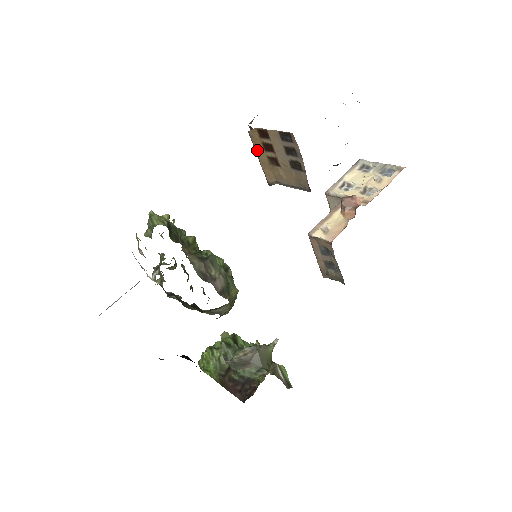
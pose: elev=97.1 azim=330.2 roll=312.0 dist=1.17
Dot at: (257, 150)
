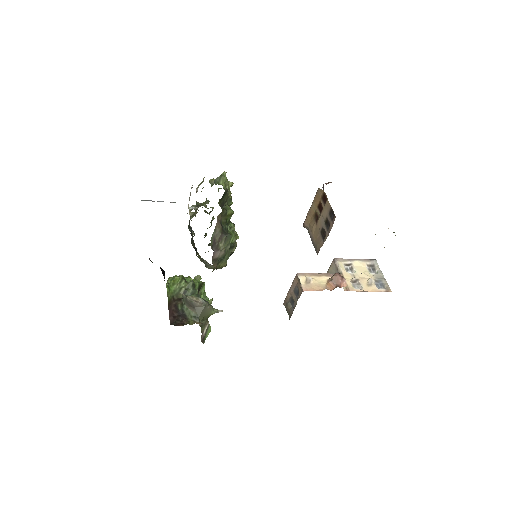
Dot at: (314, 202)
